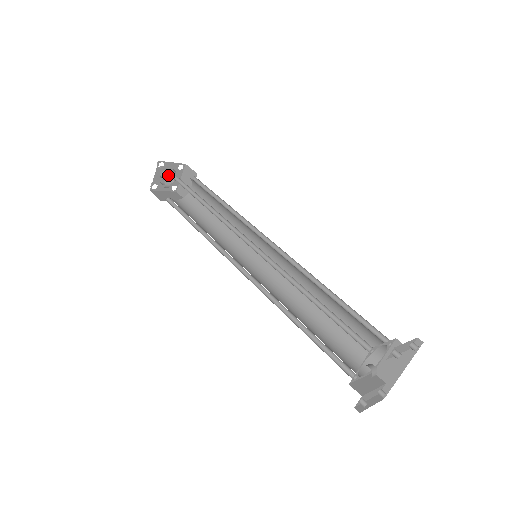
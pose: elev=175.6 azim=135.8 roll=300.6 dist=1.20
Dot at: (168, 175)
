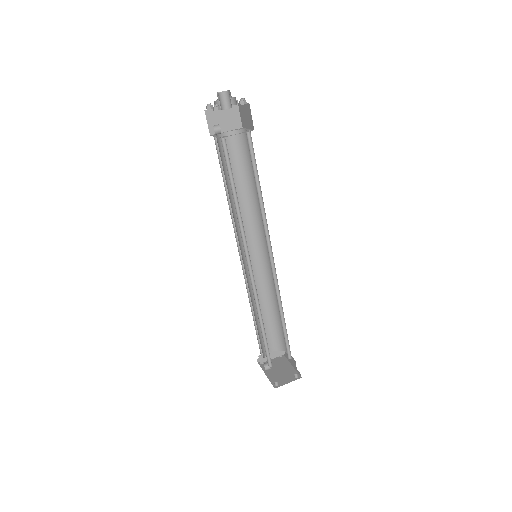
Dot at: occluded
